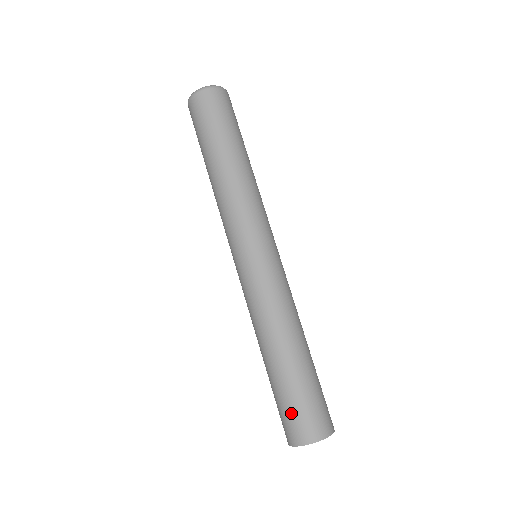
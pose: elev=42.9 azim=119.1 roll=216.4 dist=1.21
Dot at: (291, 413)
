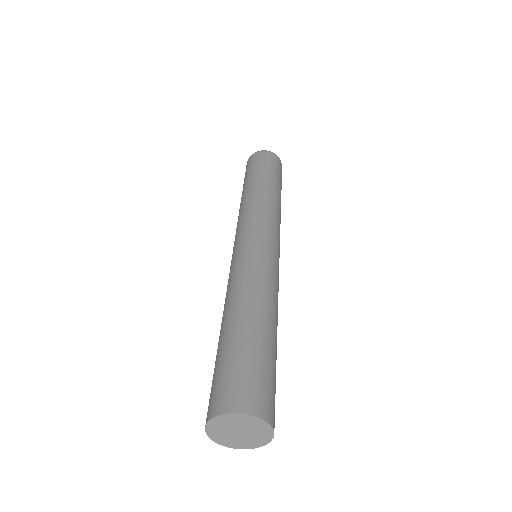
Dot at: (226, 375)
